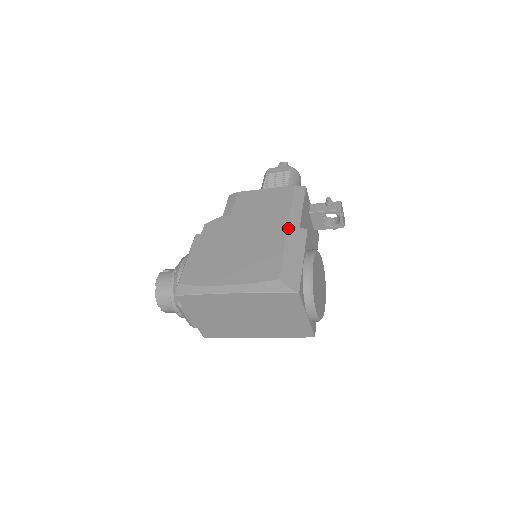
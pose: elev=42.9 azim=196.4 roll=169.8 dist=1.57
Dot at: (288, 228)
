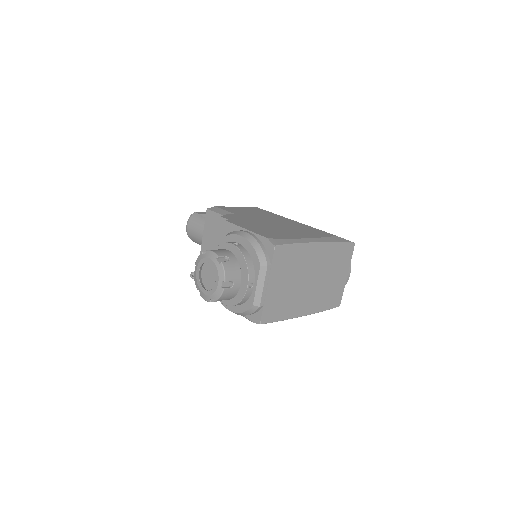
Dot at: occluded
